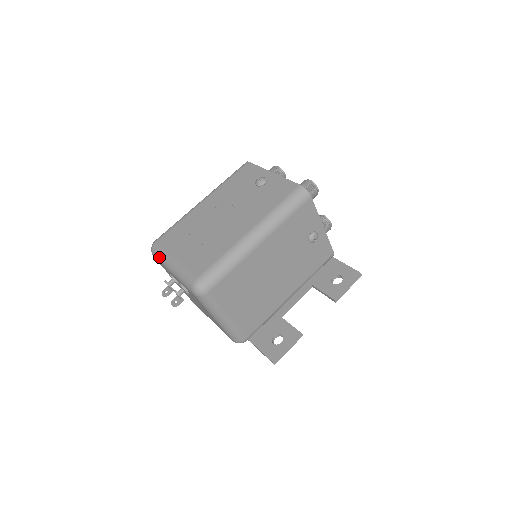
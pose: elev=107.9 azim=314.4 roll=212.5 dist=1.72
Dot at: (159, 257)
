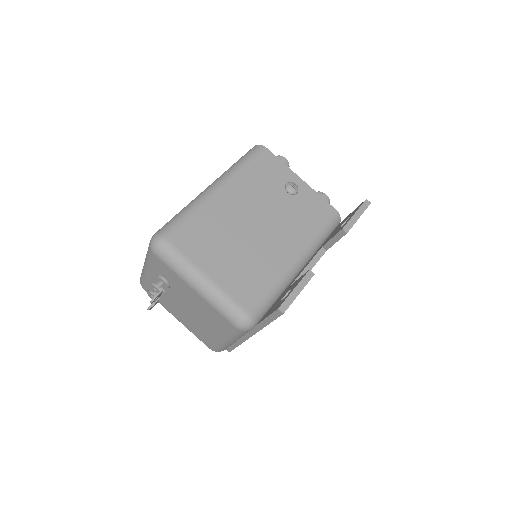
Dot at: (141, 275)
